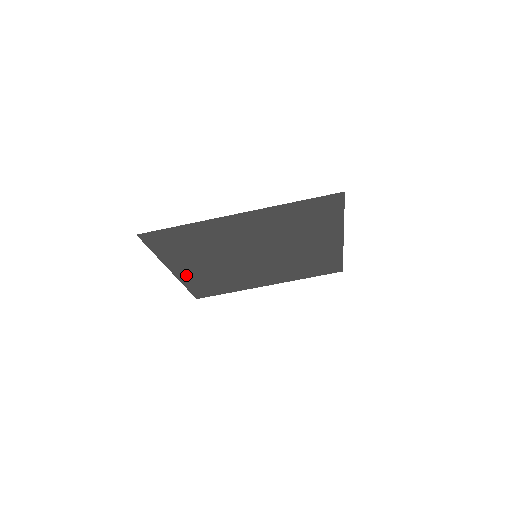
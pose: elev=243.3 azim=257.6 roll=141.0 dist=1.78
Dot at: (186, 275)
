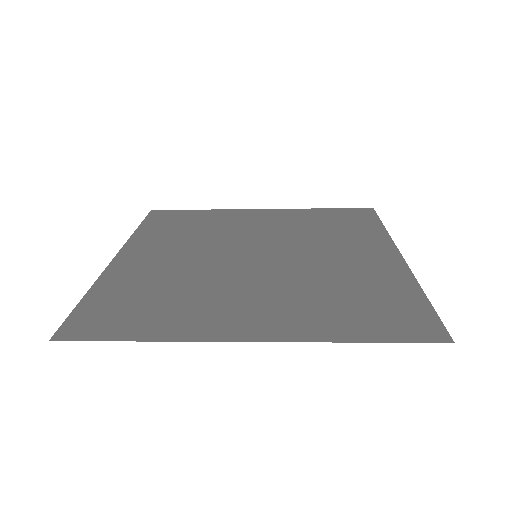
Dot at: (138, 247)
